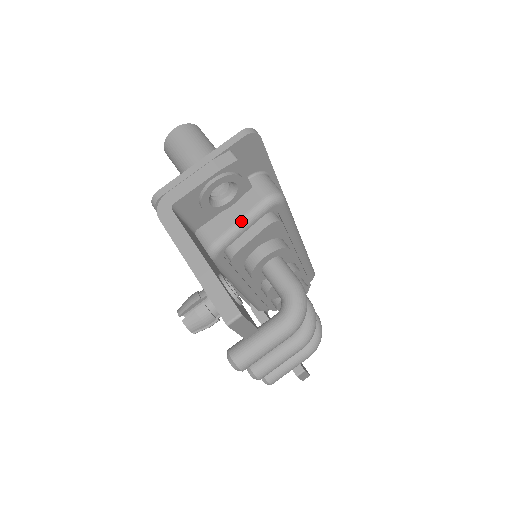
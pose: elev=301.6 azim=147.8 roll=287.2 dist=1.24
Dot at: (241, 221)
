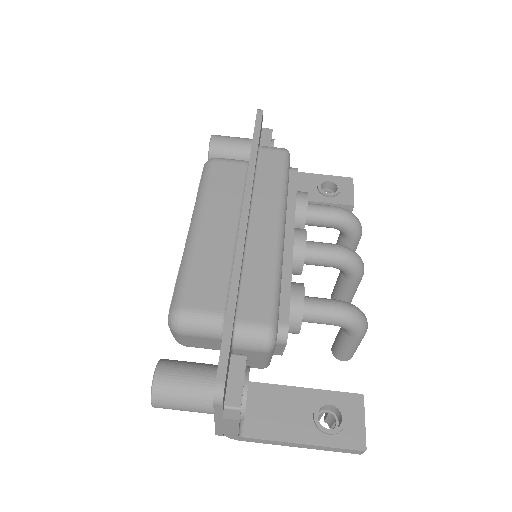
Dot at: (266, 361)
